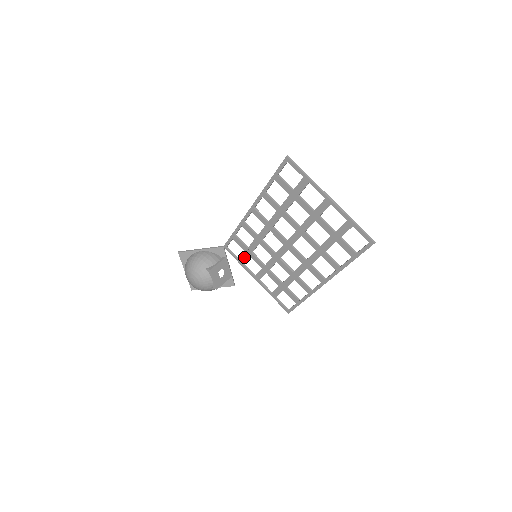
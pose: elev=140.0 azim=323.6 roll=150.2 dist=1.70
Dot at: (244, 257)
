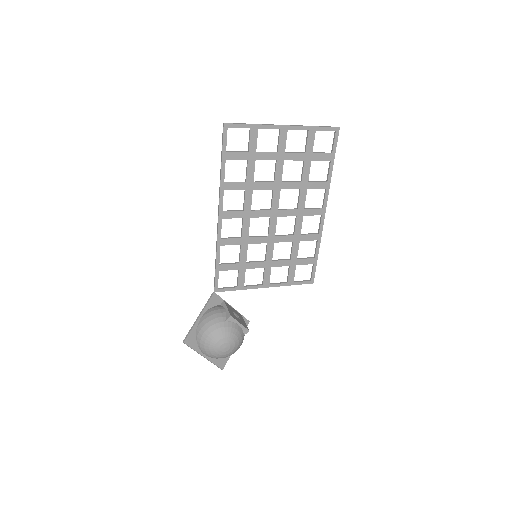
Dot at: (241, 277)
